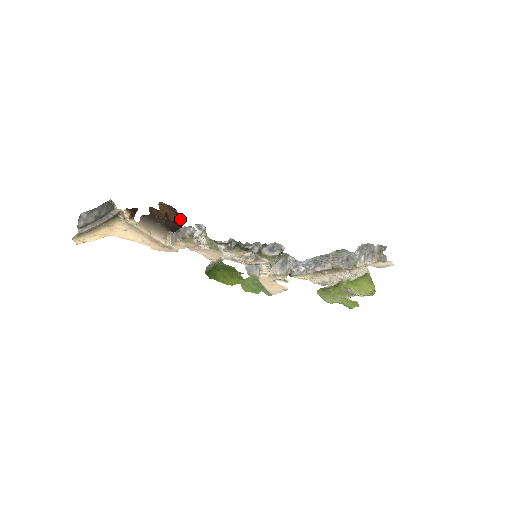
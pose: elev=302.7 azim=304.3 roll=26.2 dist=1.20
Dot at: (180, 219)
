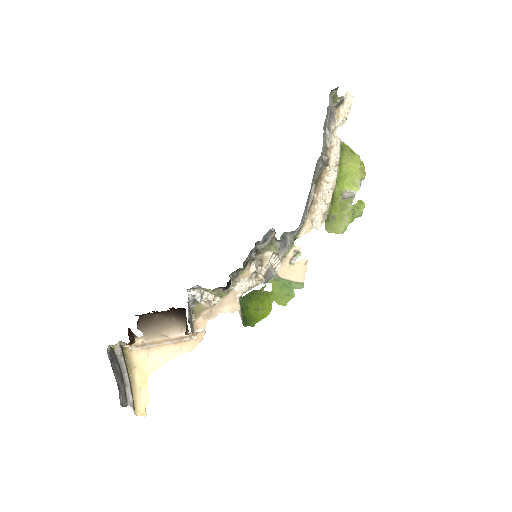
Dot at: occluded
